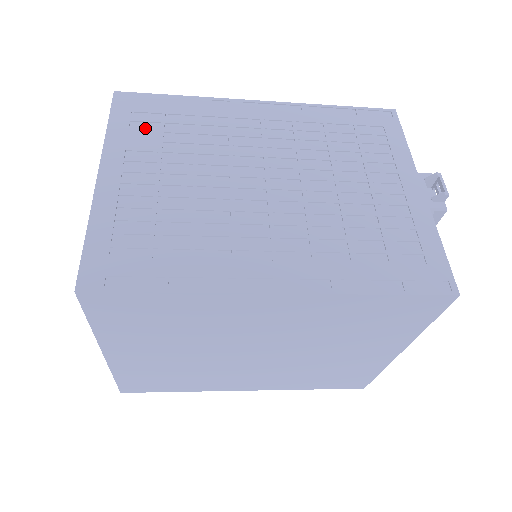
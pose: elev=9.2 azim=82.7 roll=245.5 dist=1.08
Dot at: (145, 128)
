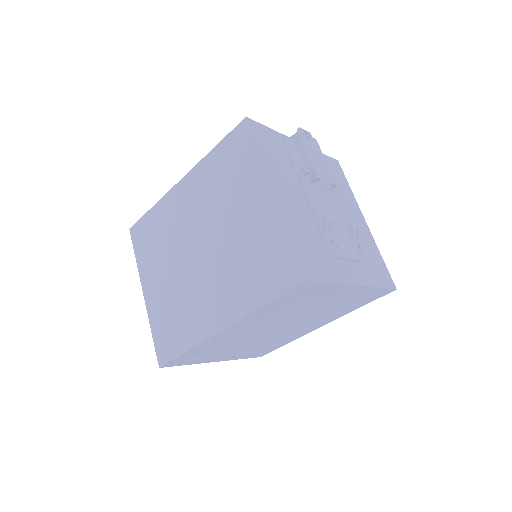
Dot at: occluded
